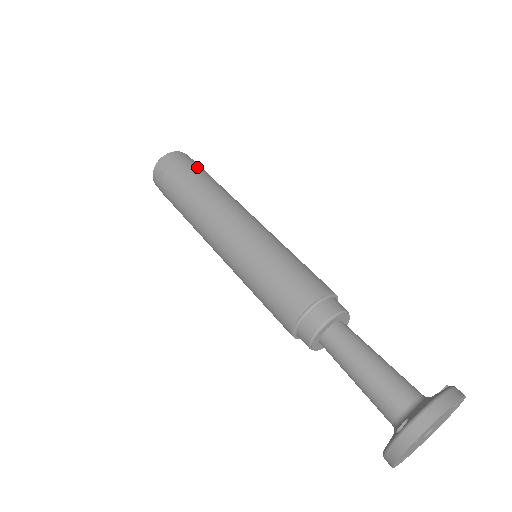
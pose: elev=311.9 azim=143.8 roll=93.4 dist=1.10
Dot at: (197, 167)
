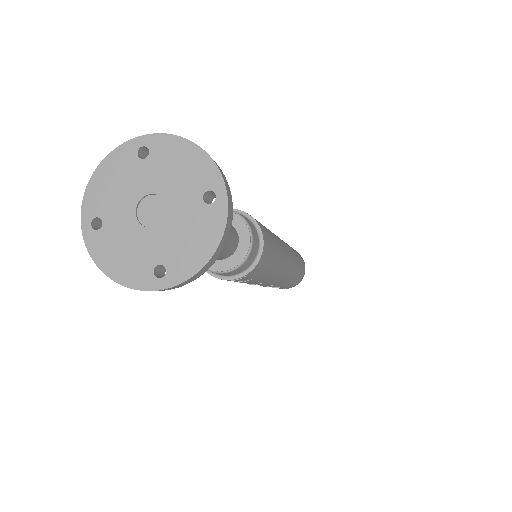
Dot at: occluded
